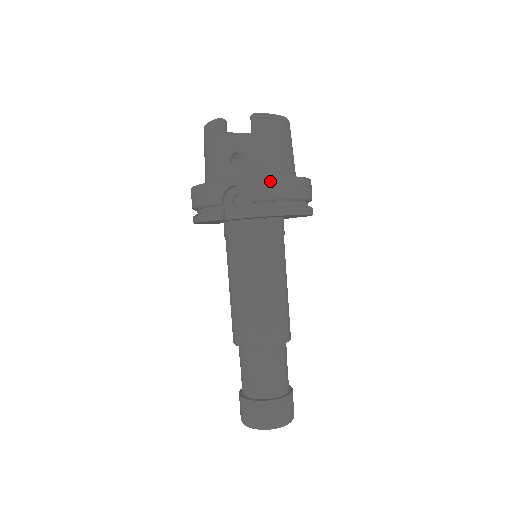
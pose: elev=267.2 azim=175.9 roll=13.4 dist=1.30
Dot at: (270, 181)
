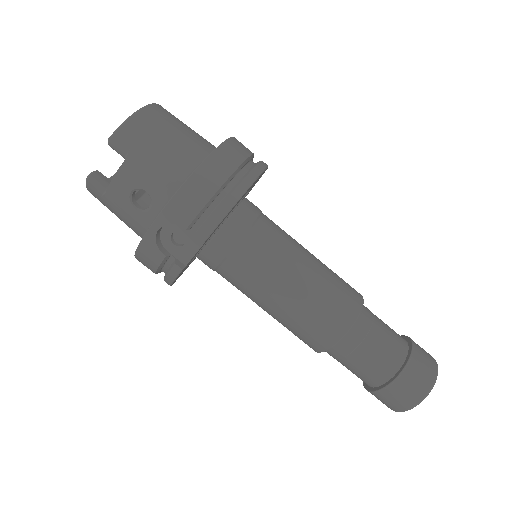
Dot at: (184, 192)
